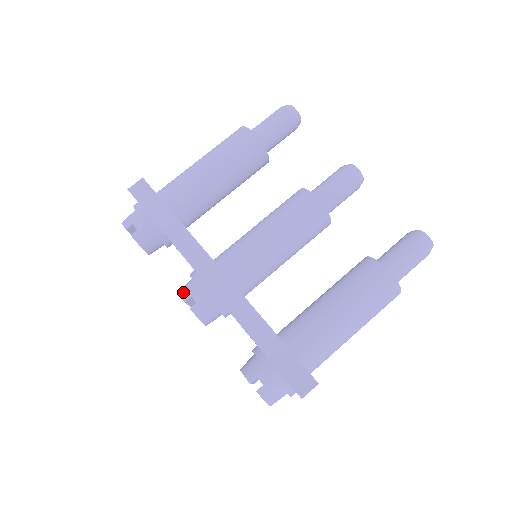
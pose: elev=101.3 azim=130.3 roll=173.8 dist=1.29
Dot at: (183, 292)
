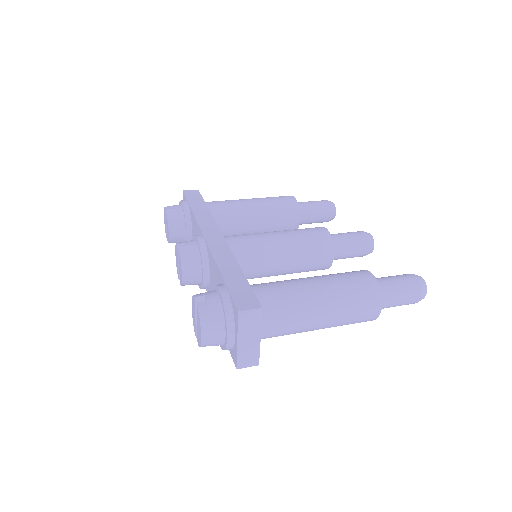
Dot at: (180, 242)
